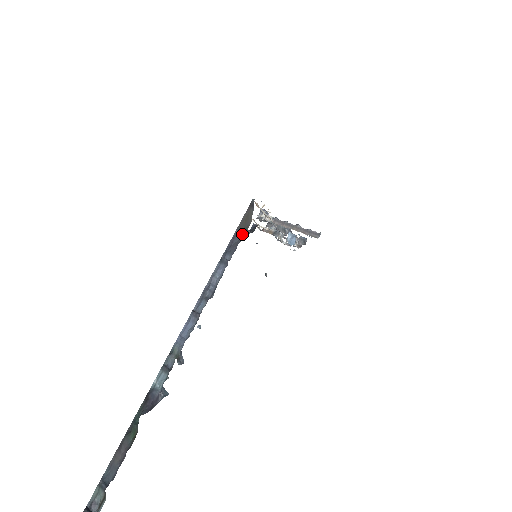
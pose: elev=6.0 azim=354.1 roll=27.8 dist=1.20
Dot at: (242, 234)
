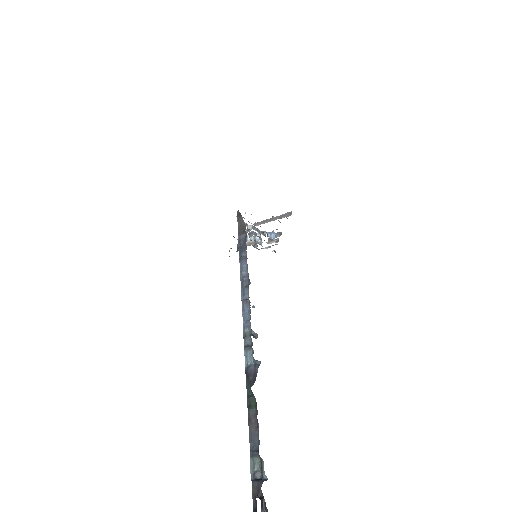
Dot at: (244, 235)
